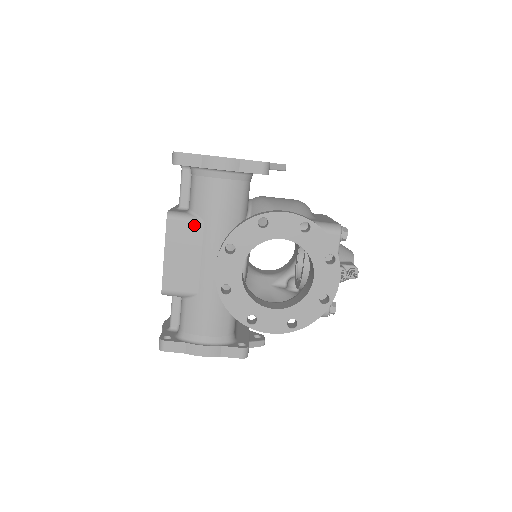
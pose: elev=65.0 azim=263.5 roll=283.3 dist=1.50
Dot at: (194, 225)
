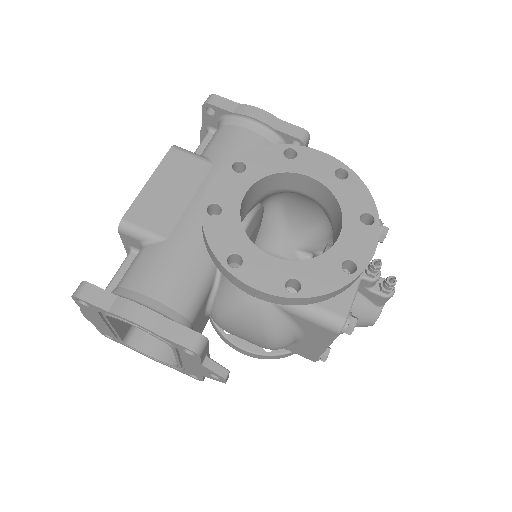
Dot at: (200, 163)
